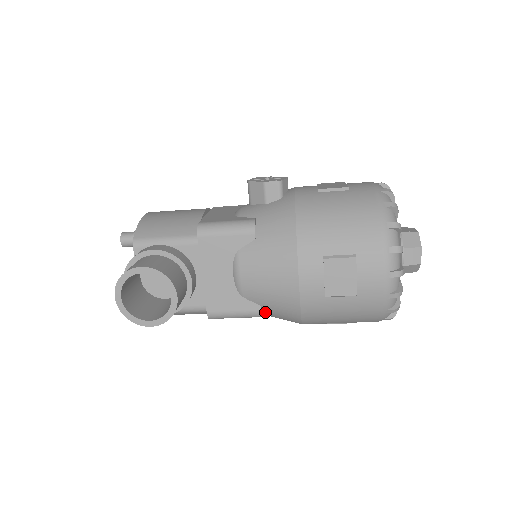
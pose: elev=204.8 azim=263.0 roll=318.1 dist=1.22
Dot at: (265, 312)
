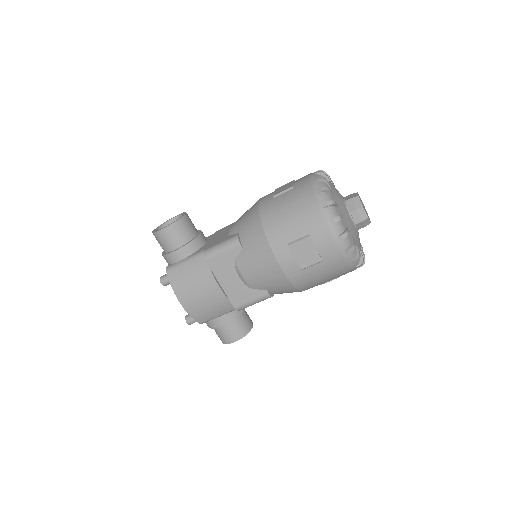
Dot at: (242, 240)
